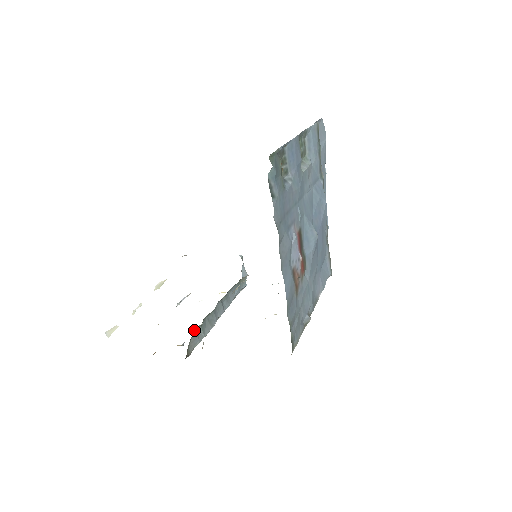
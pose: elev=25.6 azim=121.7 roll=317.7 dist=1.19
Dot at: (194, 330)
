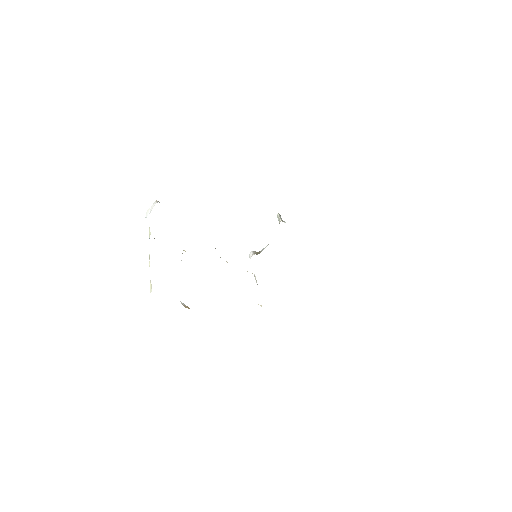
Dot at: occluded
